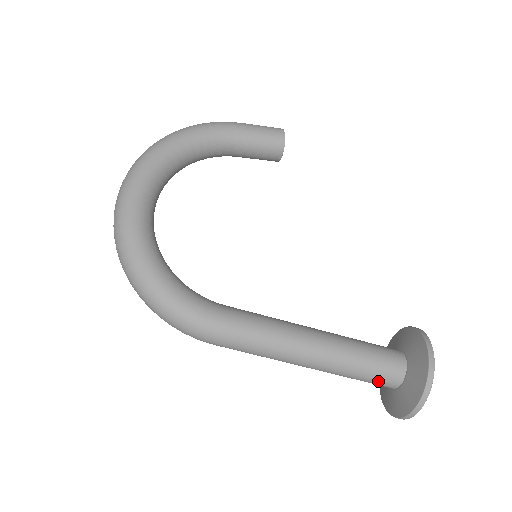
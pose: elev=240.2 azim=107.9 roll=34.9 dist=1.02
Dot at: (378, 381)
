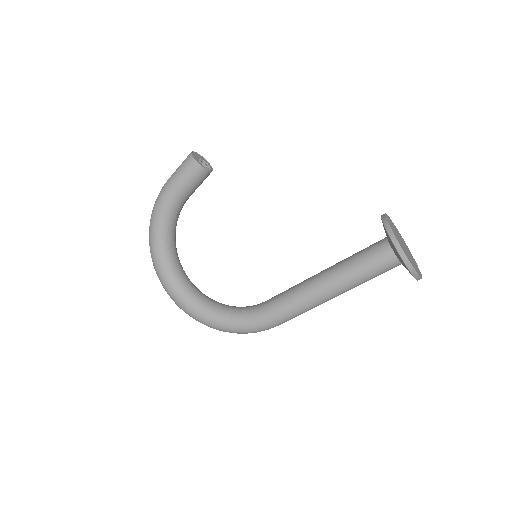
Dot at: occluded
